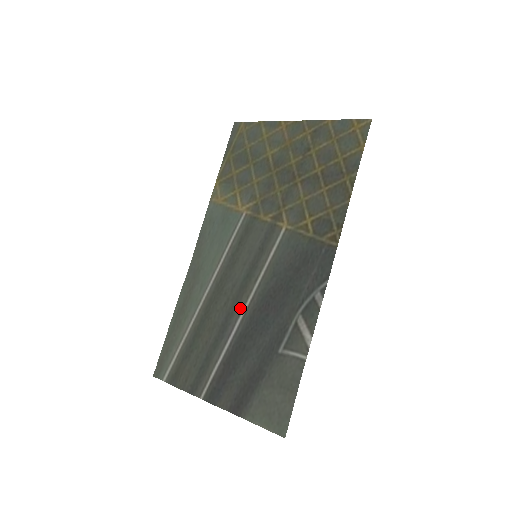
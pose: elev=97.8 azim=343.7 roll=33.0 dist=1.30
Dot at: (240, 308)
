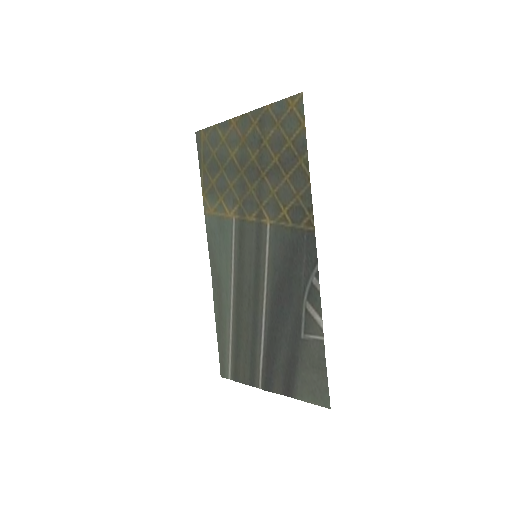
Dot at: (260, 306)
